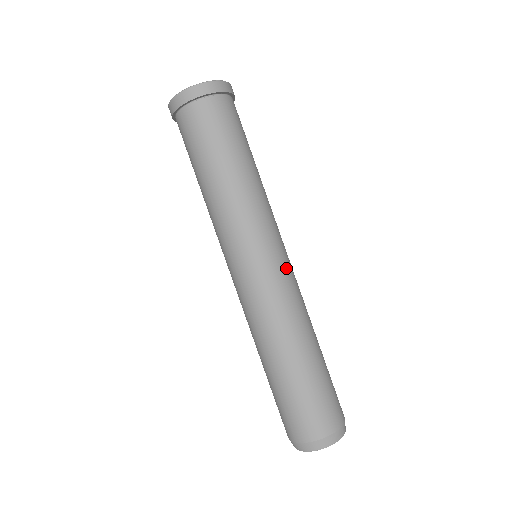
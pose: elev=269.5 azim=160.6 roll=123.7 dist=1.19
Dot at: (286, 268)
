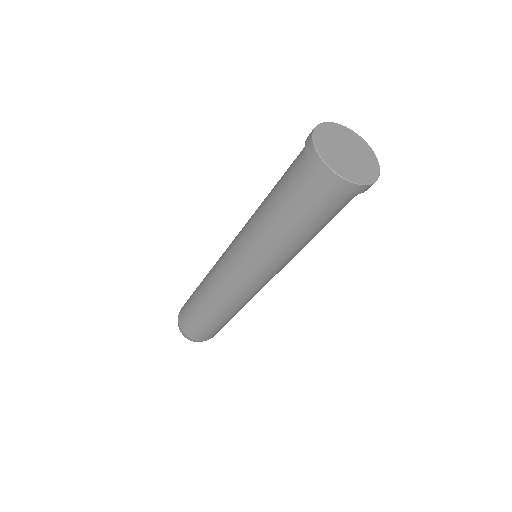
Dot at: (248, 288)
